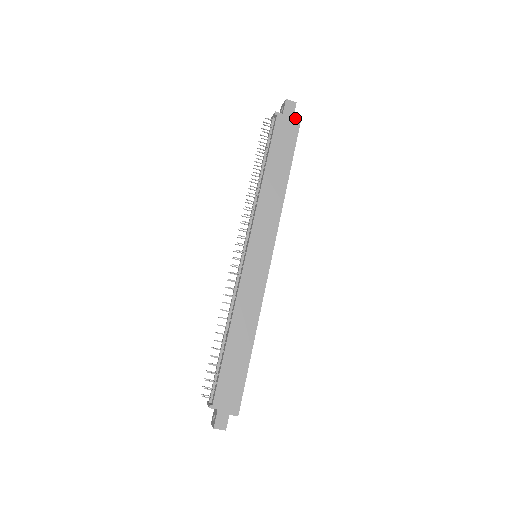
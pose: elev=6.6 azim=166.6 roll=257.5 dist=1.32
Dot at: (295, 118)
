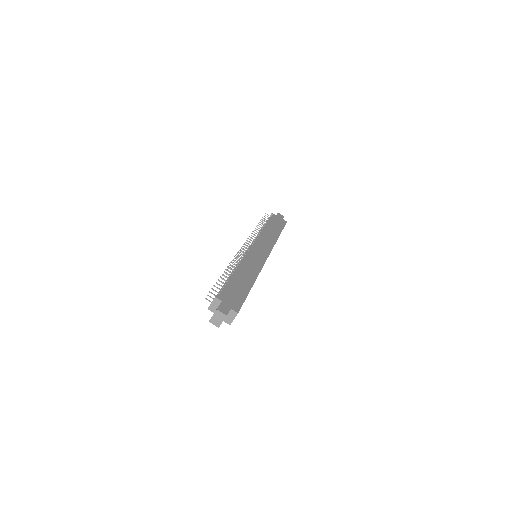
Dot at: (283, 220)
